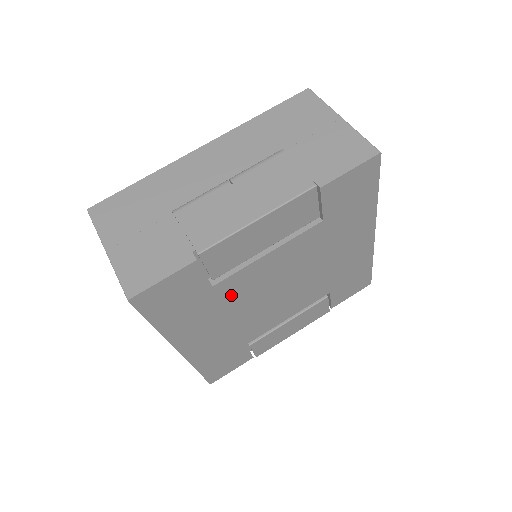
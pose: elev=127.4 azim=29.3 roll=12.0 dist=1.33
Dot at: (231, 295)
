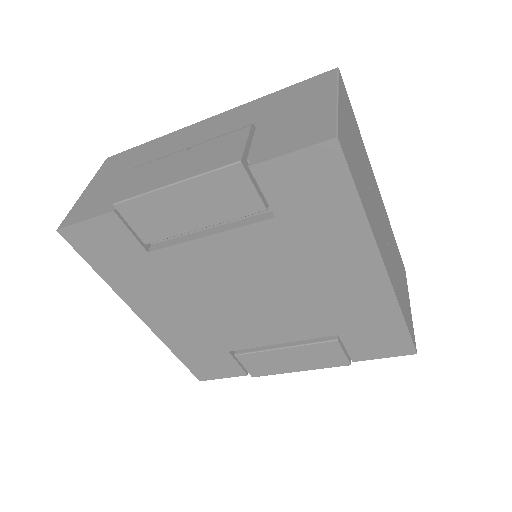
Dot at: (178, 274)
